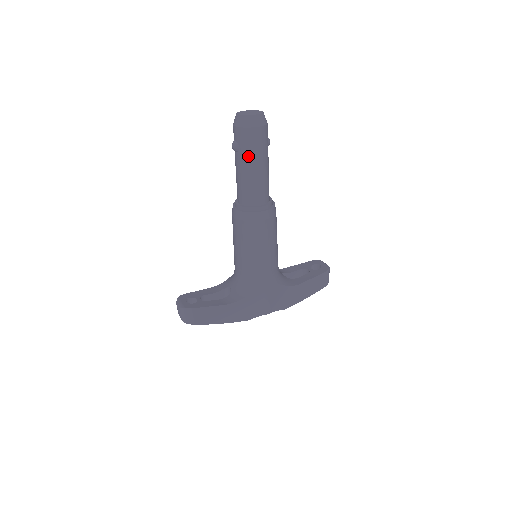
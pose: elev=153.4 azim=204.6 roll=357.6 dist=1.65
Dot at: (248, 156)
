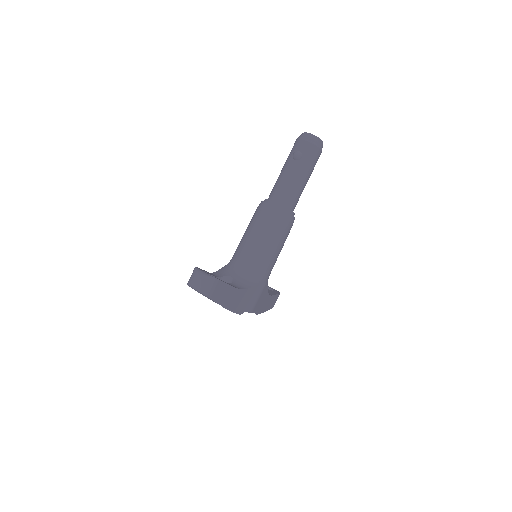
Dot at: (306, 167)
